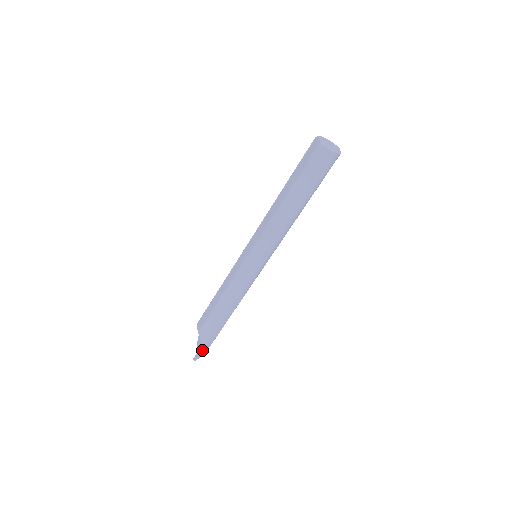
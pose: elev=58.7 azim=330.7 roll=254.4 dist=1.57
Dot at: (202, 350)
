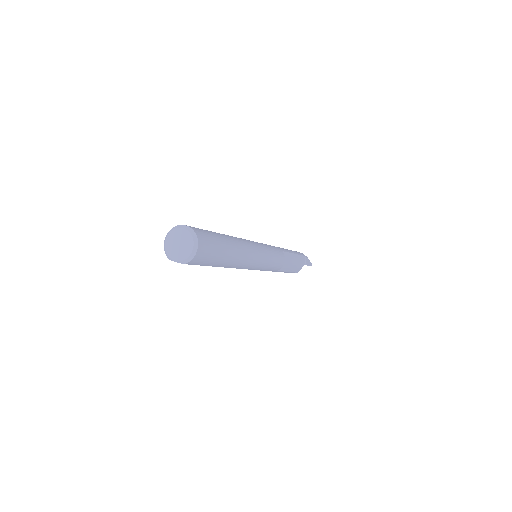
Dot at: (307, 264)
